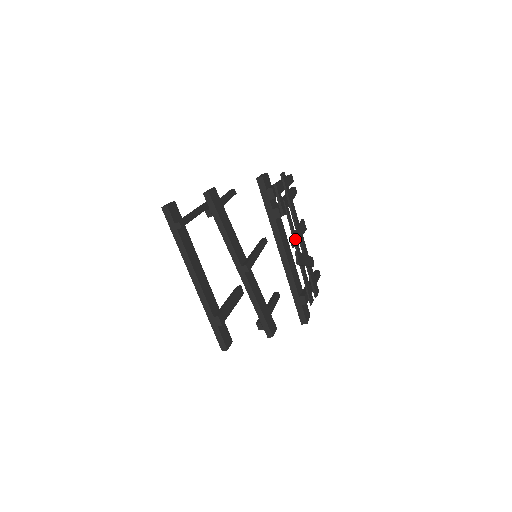
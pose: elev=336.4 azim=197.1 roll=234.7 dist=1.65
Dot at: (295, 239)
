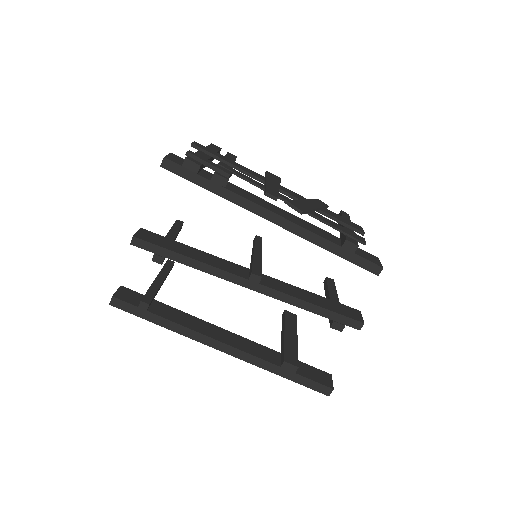
Dot at: (271, 191)
